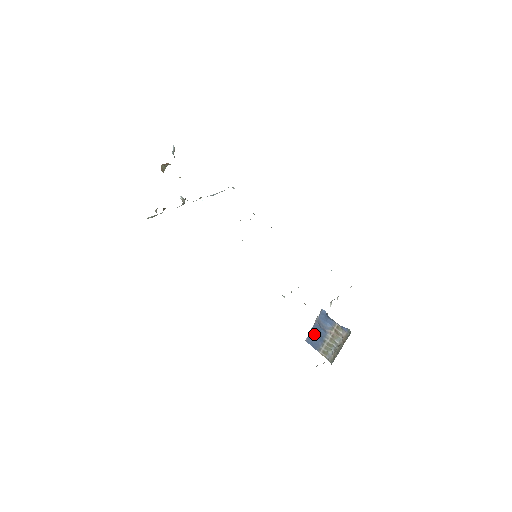
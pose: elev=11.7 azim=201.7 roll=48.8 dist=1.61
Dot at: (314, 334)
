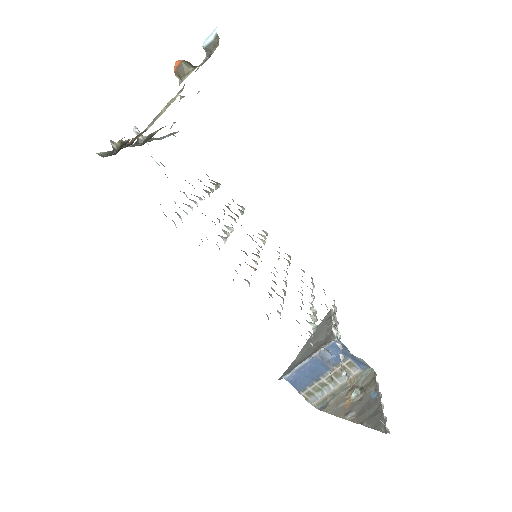
Dot at: (305, 371)
